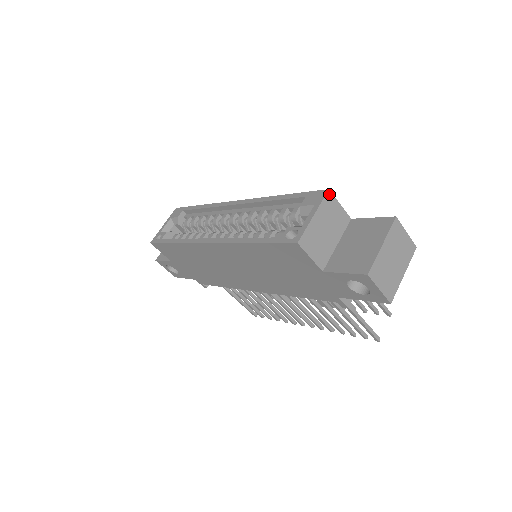
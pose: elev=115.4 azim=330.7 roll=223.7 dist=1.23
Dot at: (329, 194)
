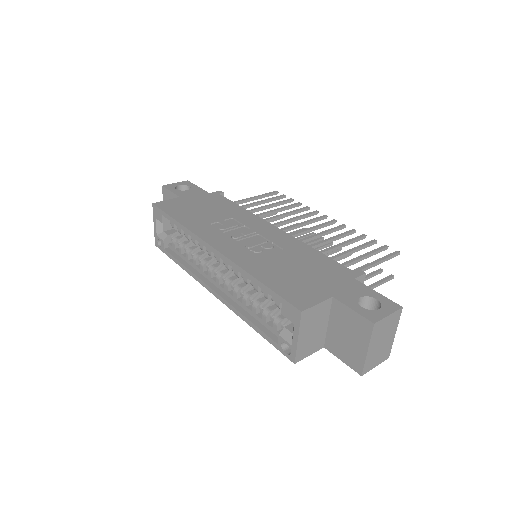
Dot at: (303, 313)
